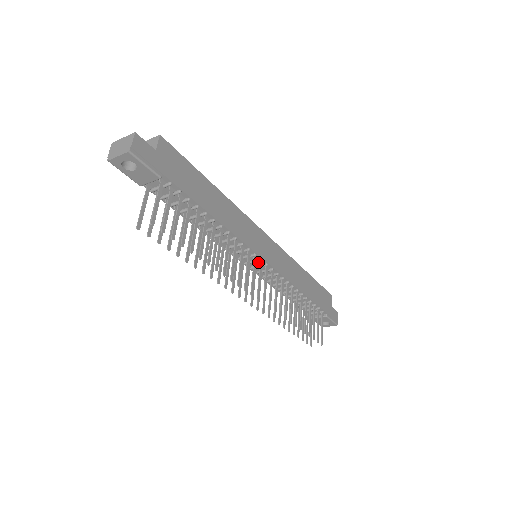
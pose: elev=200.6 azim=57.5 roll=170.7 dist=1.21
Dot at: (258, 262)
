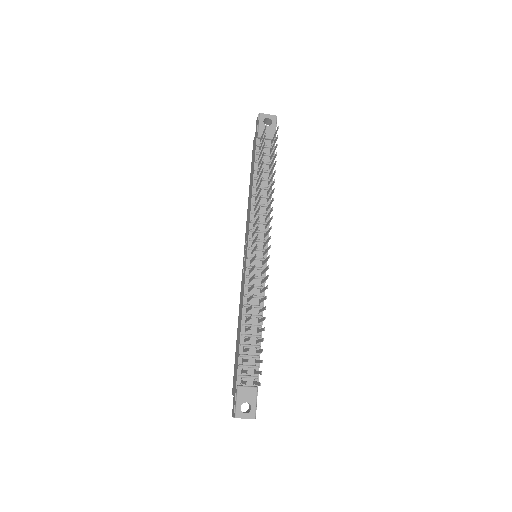
Dot at: (260, 254)
